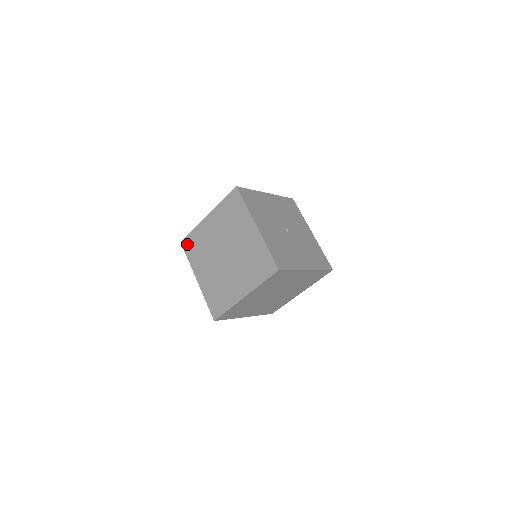
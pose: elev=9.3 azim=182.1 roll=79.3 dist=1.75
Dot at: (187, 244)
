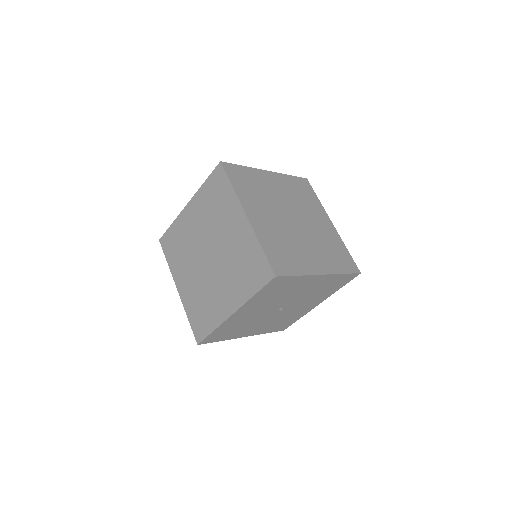
Dot at: (218, 177)
